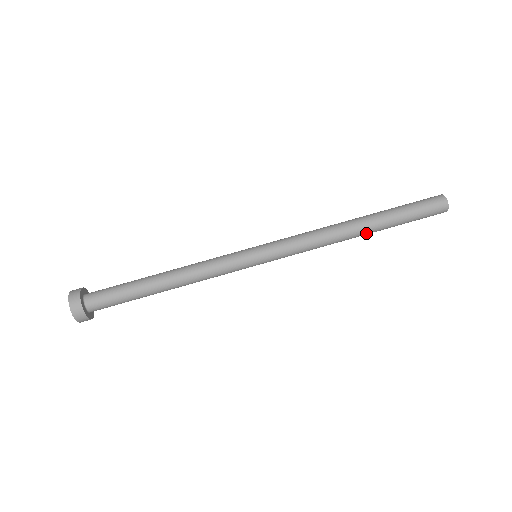
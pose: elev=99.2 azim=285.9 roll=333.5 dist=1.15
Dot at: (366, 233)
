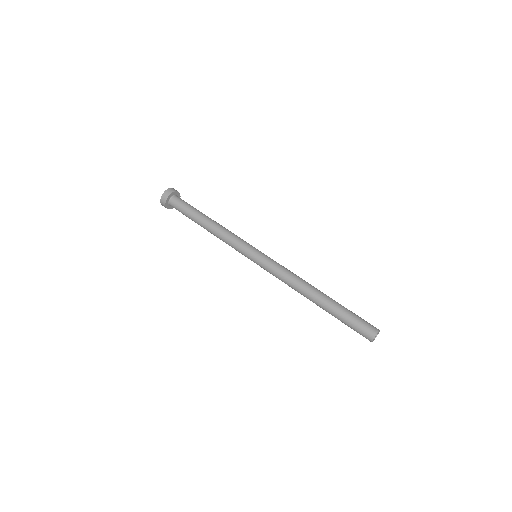
Dot at: (319, 298)
